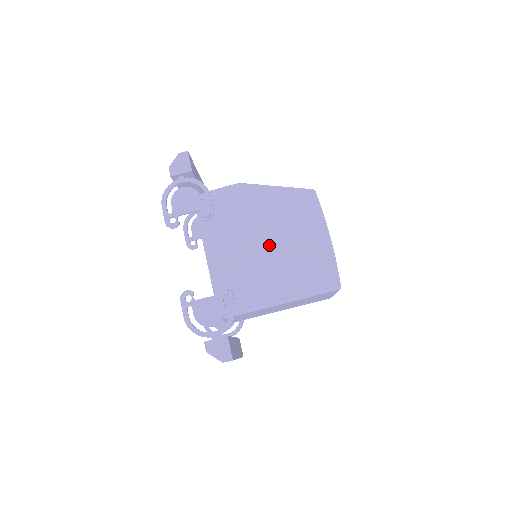
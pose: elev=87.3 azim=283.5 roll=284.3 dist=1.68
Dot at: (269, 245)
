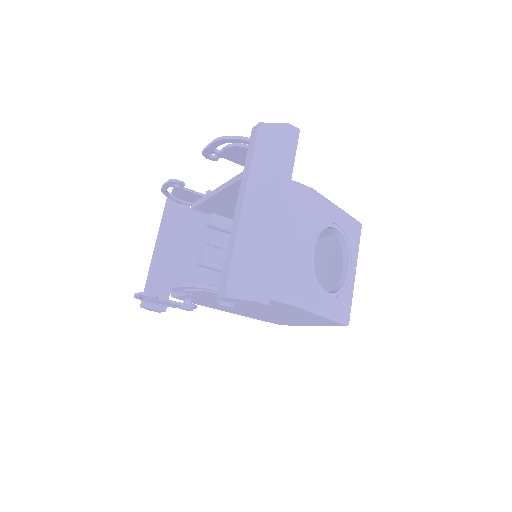
Dot at: (261, 312)
